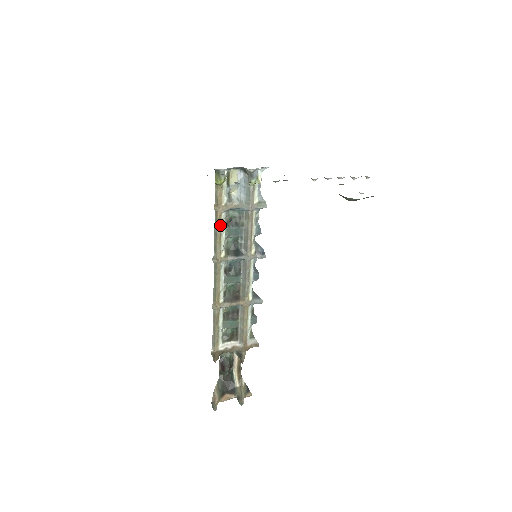
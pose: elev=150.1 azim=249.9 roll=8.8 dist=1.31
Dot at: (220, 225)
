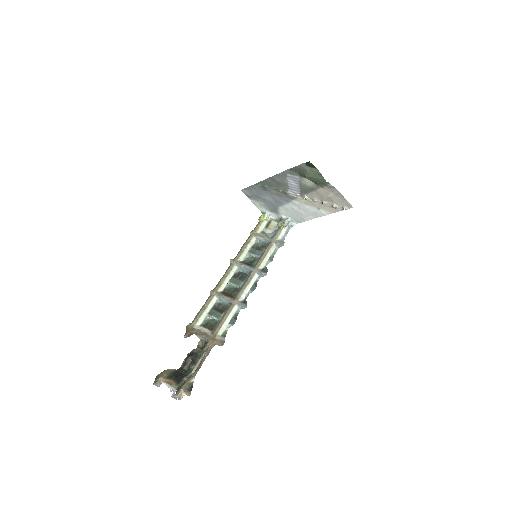
Dot at: (248, 243)
